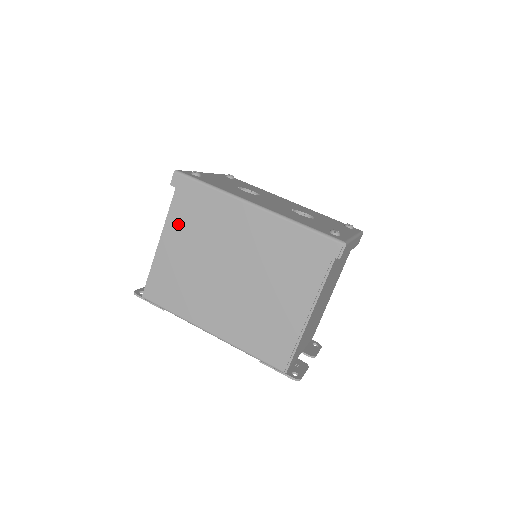
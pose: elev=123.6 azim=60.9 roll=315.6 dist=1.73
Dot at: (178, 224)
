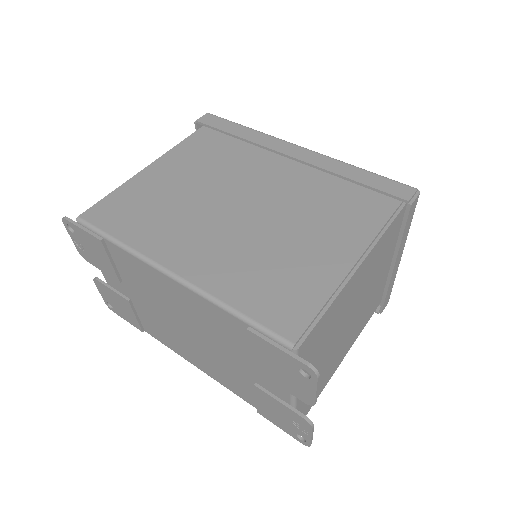
Dot at: (185, 154)
